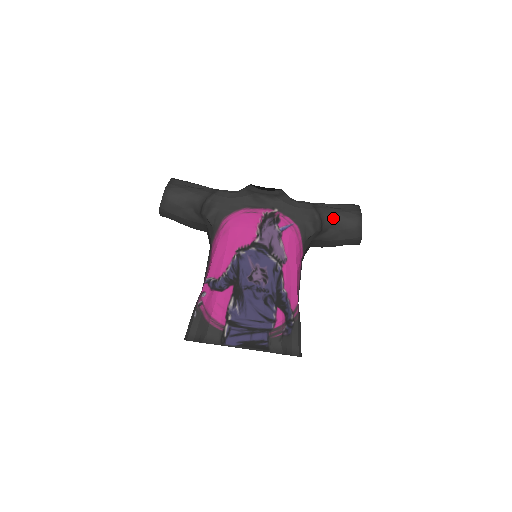
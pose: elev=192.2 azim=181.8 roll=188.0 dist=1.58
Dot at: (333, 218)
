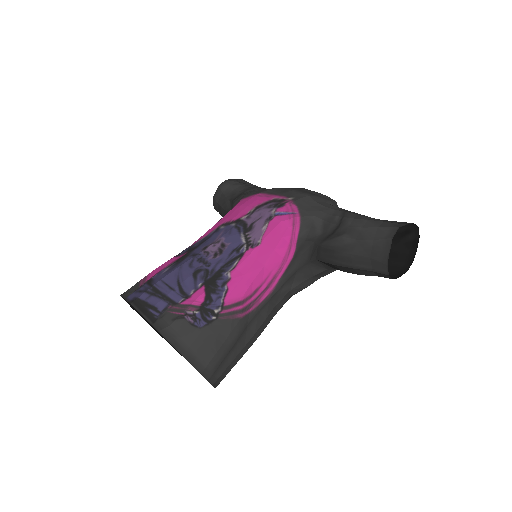
Dot at: (358, 224)
